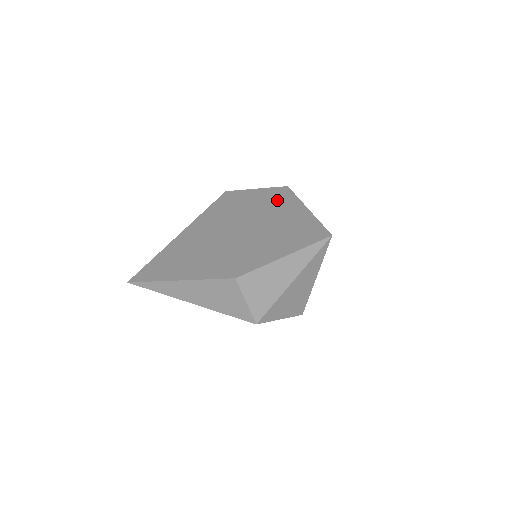
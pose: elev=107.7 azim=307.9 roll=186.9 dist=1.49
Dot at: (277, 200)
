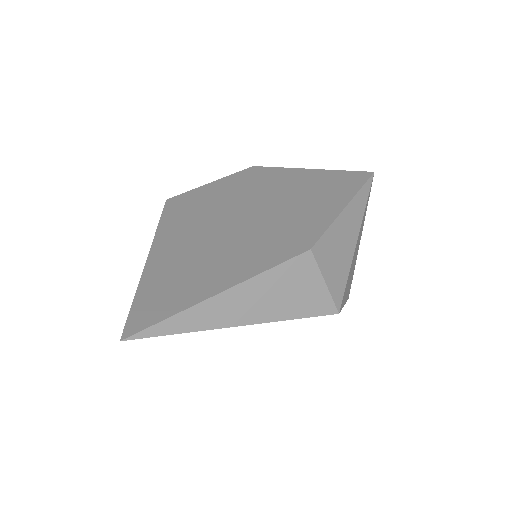
Dot at: (257, 178)
